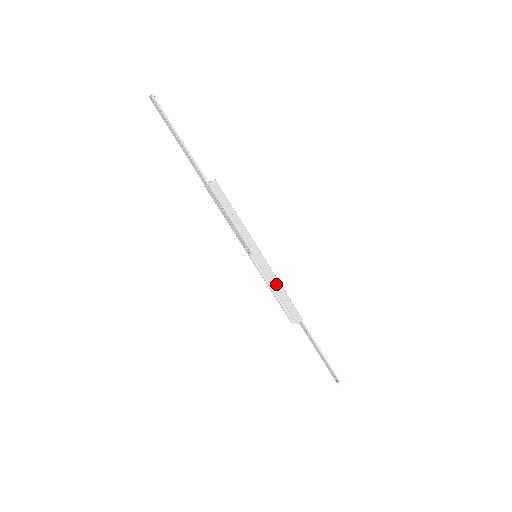
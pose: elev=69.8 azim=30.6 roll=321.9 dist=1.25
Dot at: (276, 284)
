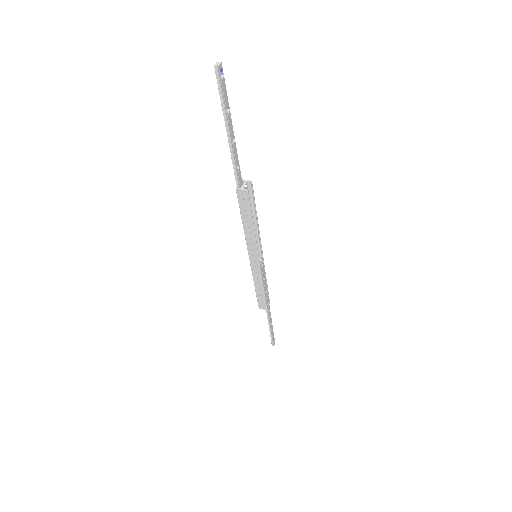
Dot at: (258, 282)
